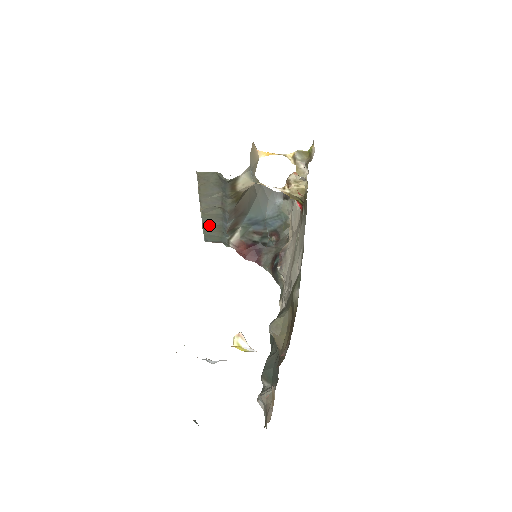
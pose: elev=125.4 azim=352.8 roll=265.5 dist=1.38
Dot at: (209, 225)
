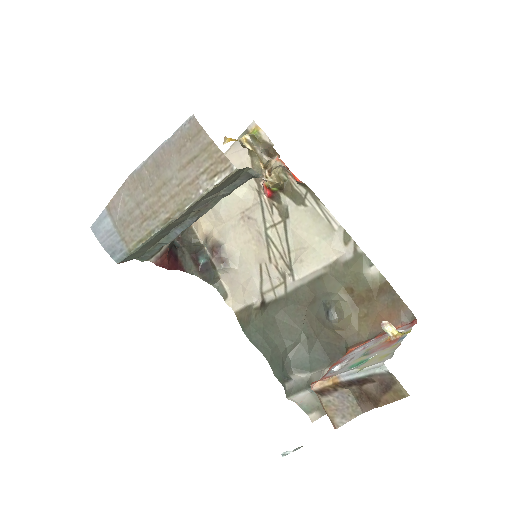
Dot at: (155, 238)
